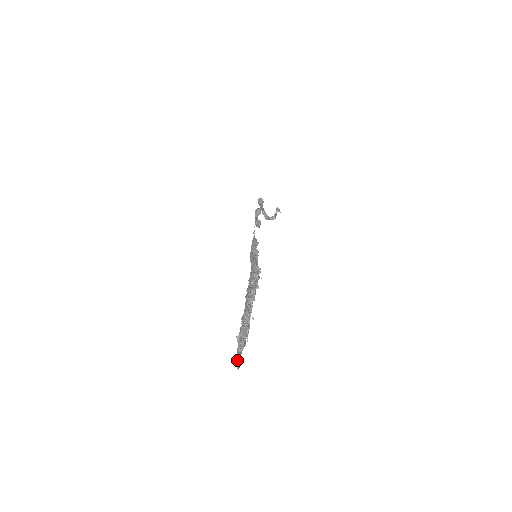
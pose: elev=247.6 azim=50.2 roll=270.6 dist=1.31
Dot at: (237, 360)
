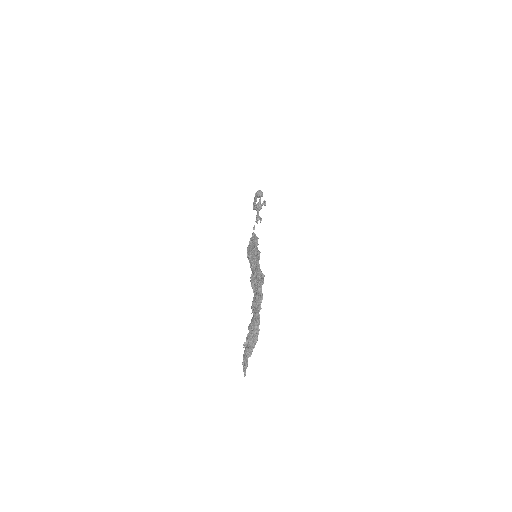
Dot at: (245, 366)
